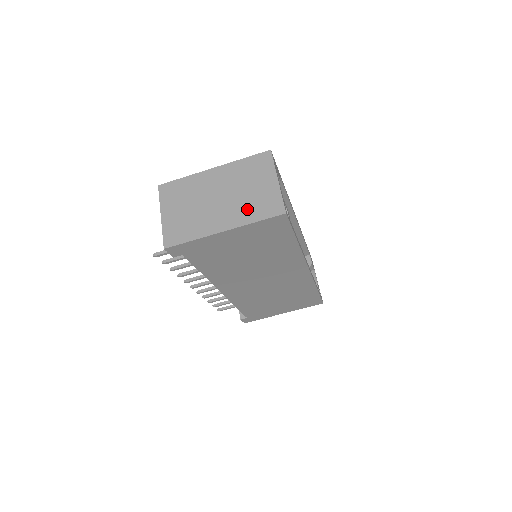
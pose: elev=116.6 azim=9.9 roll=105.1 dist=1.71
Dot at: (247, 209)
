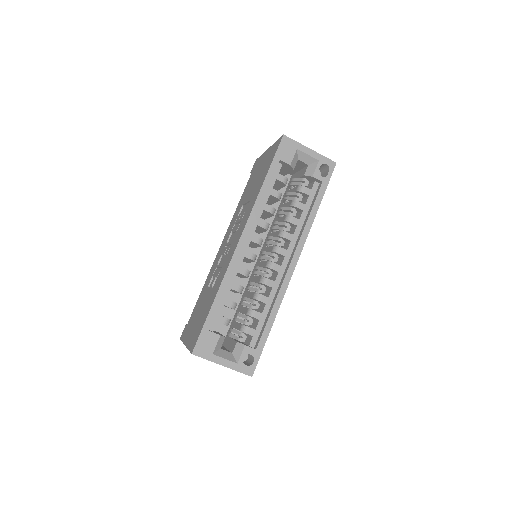
Dot at: occluded
